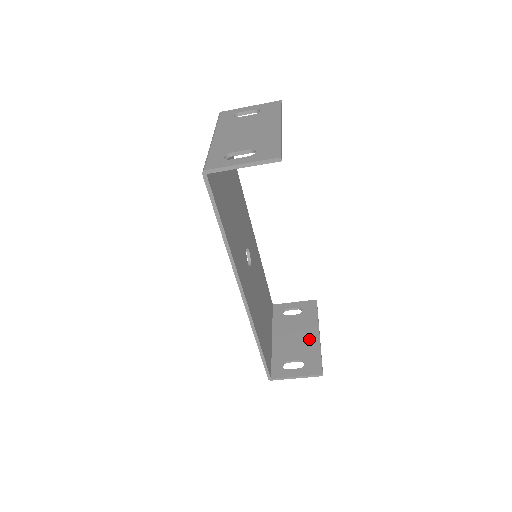
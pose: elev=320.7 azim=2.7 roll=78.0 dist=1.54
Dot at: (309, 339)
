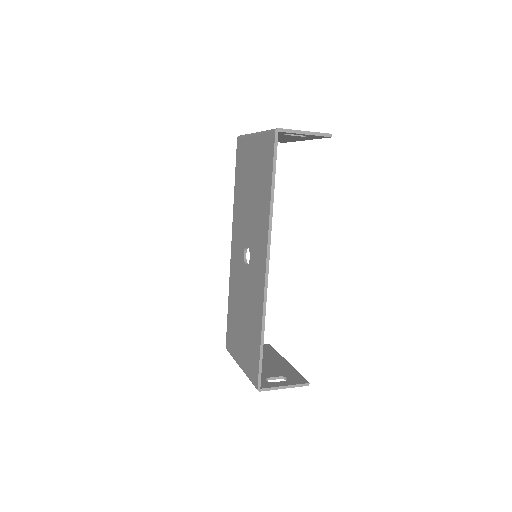
Dot at: (280, 364)
